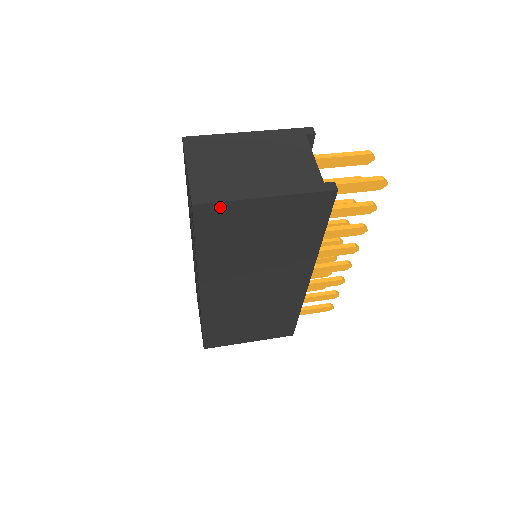
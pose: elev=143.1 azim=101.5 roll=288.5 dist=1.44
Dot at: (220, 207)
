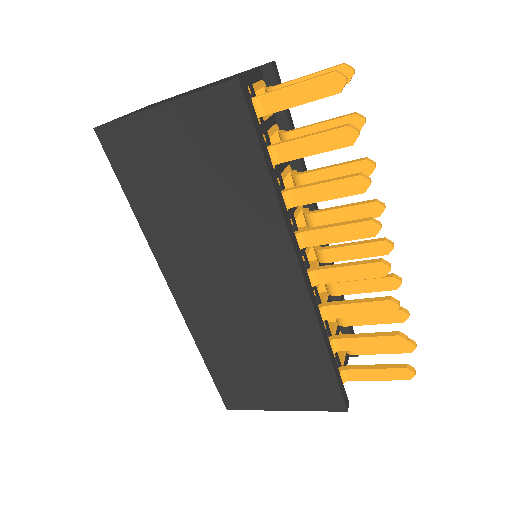
Dot at: (121, 129)
